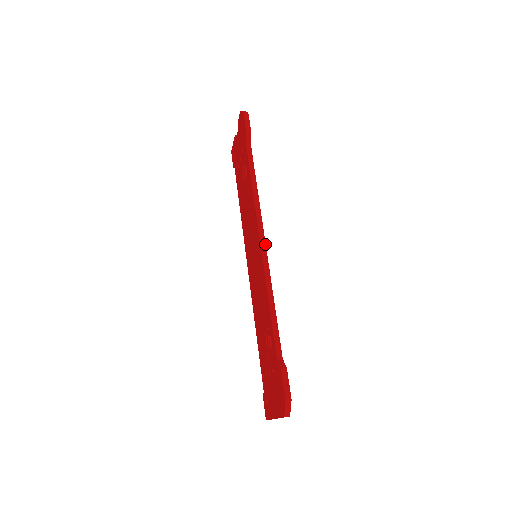
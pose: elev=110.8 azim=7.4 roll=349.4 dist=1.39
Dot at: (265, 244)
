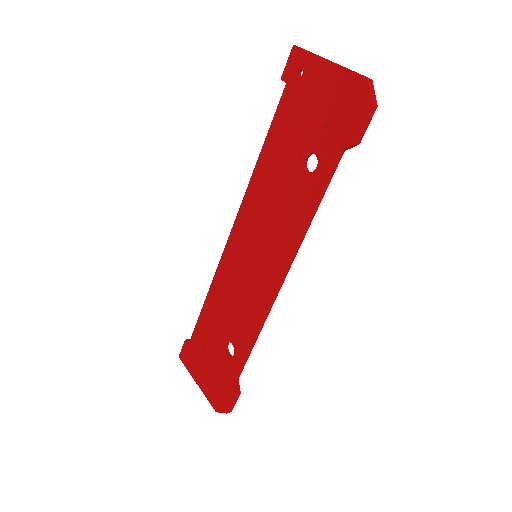
Dot at: occluded
